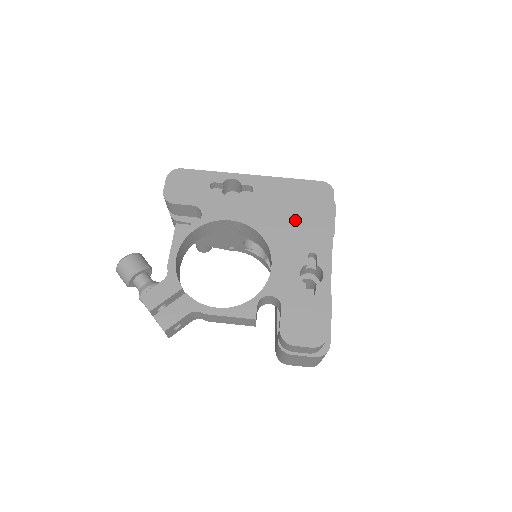
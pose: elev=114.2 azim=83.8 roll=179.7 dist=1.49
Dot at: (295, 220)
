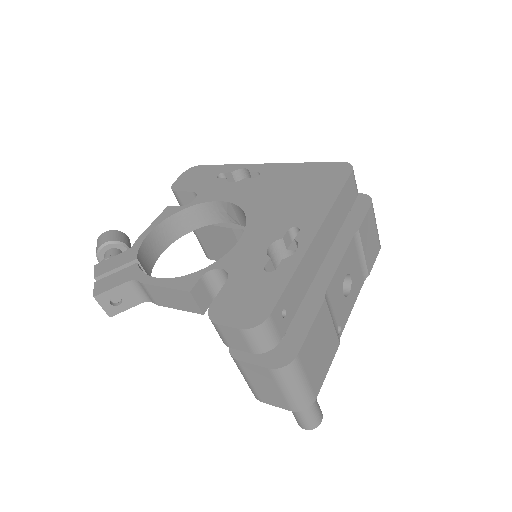
Dot at: (291, 197)
